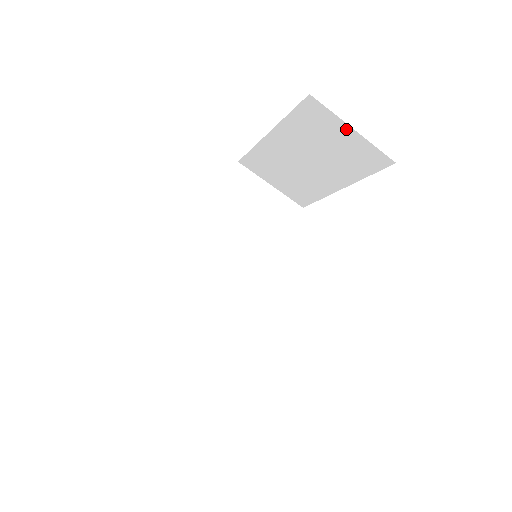
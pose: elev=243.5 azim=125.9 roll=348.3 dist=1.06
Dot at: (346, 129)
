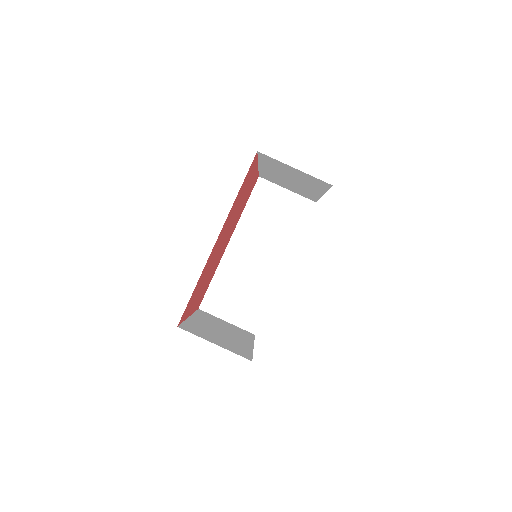
Dot at: (291, 168)
